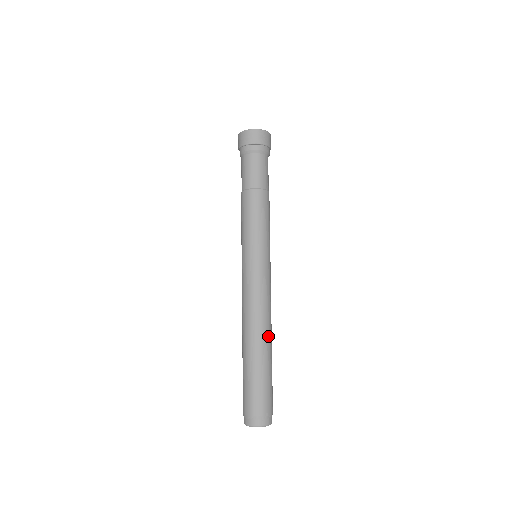
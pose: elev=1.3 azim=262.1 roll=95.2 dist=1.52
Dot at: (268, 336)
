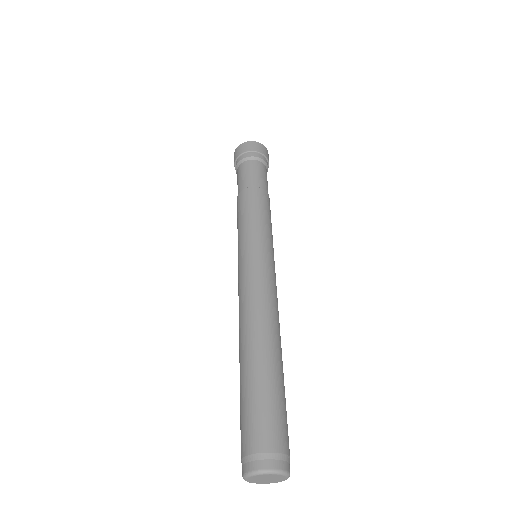
Dot at: (267, 336)
